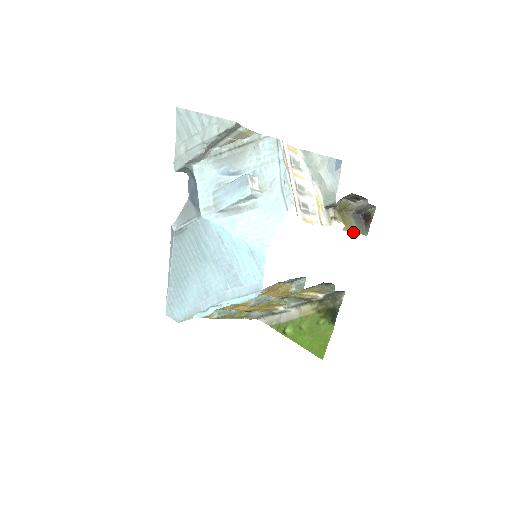
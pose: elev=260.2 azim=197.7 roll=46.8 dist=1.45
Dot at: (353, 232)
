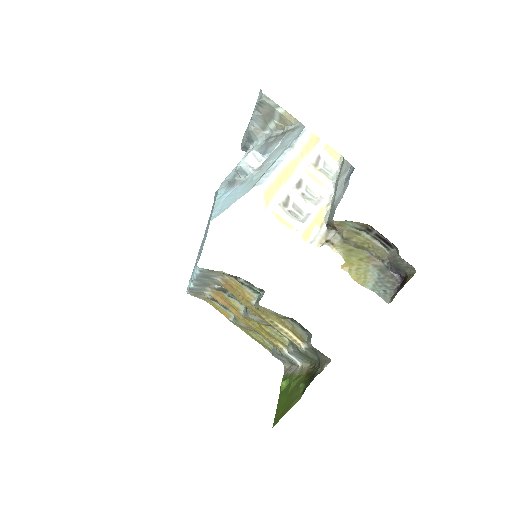
Dot at: (363, 283)
